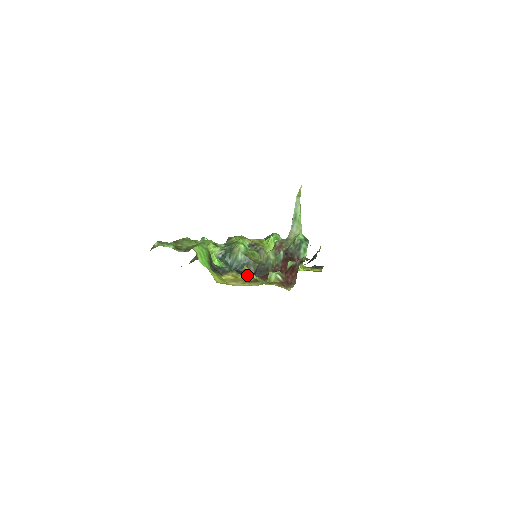
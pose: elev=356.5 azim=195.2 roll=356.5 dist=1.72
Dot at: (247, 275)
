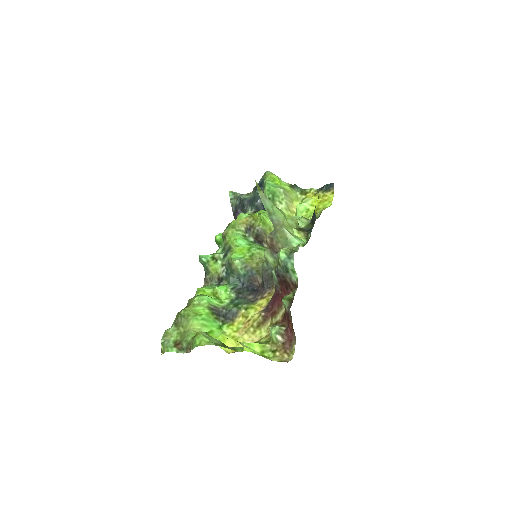
Dot at: (257, 286)
